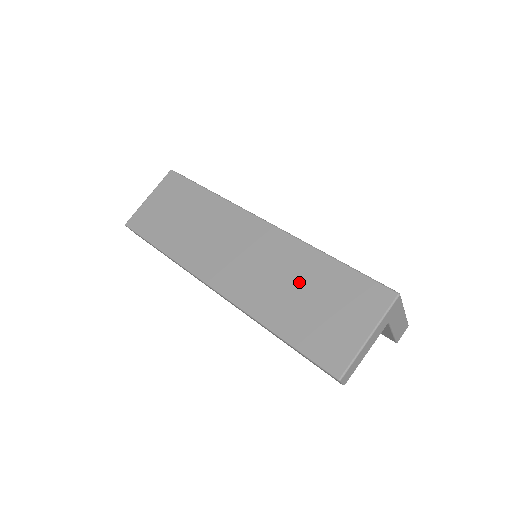
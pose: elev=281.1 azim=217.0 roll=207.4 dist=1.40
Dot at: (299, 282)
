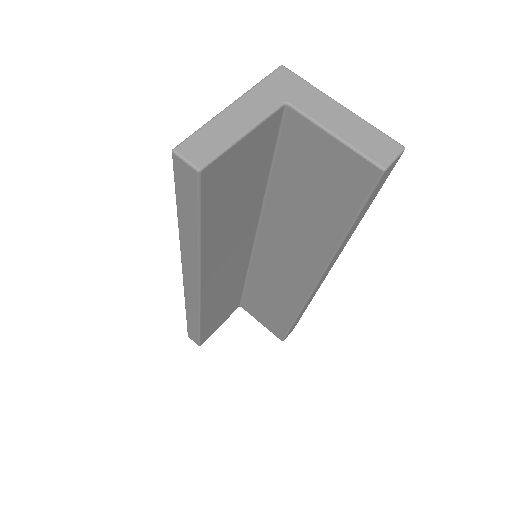
Dot at: occluded
